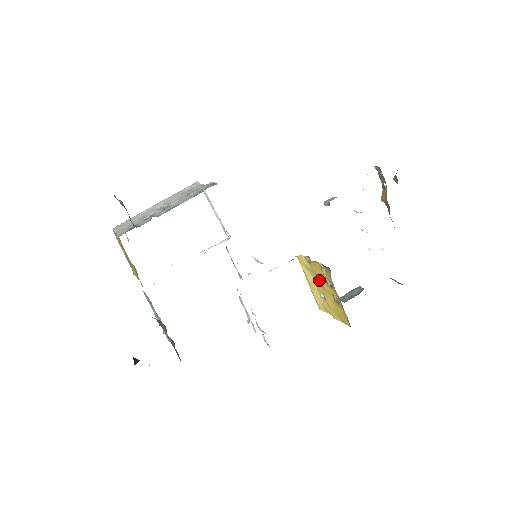
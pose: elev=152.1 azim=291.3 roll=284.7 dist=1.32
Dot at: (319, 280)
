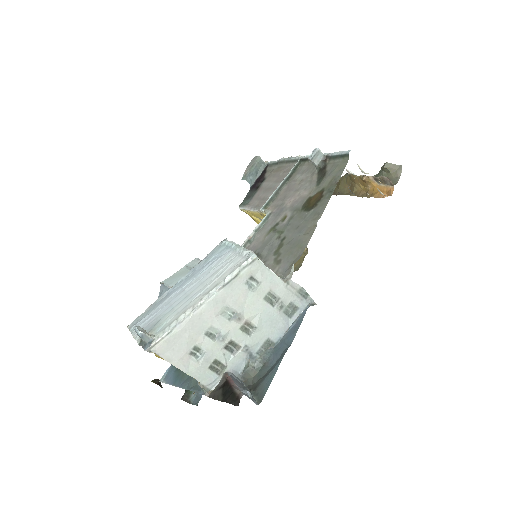
Dot at: occluded
